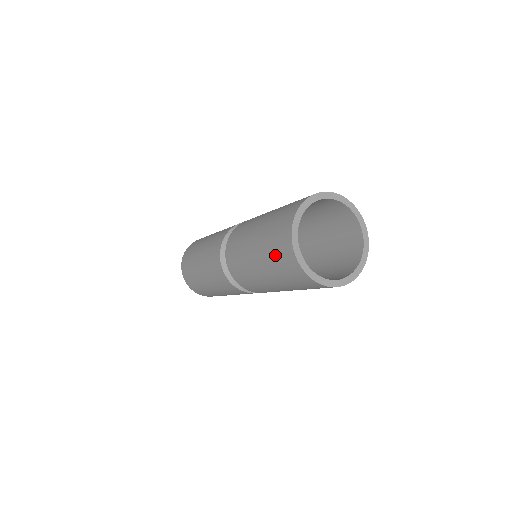
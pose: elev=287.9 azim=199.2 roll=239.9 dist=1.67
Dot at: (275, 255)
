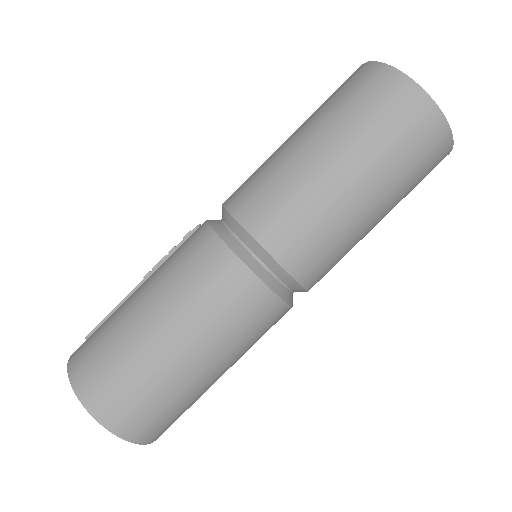
Dot at: (402, 143)
